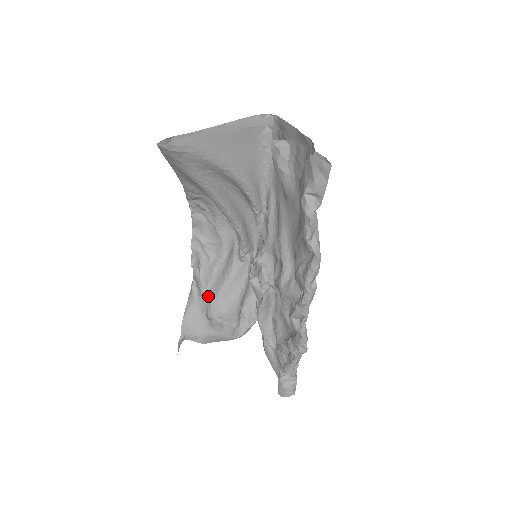
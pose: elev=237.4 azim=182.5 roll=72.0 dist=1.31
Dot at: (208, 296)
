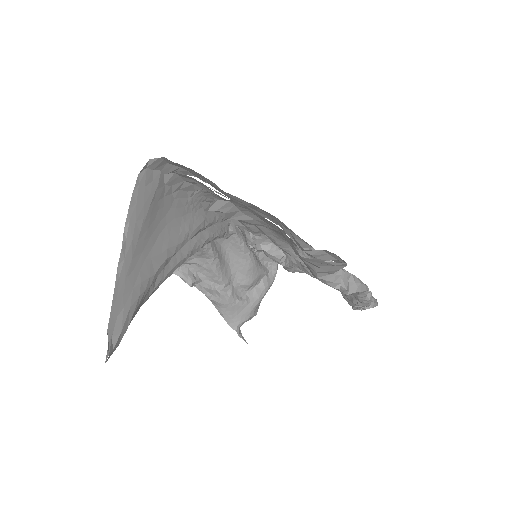
Dot at: (227, 288)
